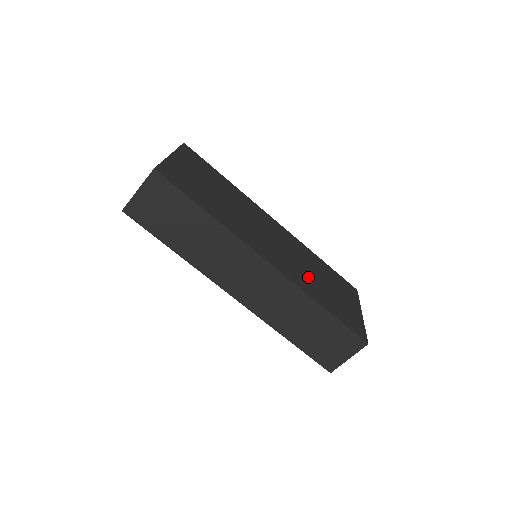
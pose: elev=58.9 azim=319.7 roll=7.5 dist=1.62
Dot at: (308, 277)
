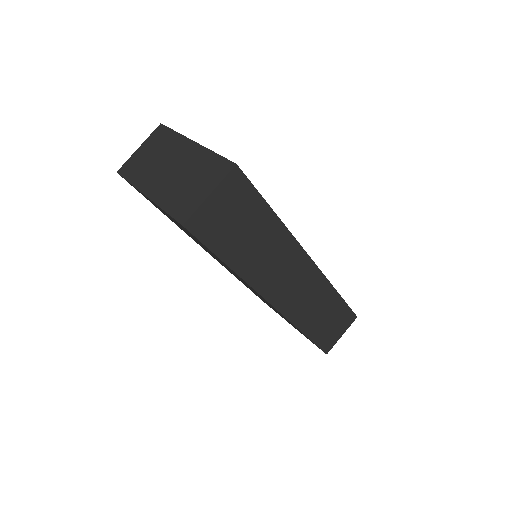
Dot at: occluded
